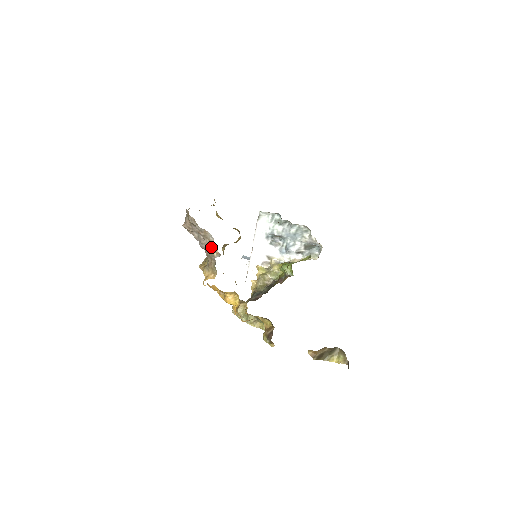
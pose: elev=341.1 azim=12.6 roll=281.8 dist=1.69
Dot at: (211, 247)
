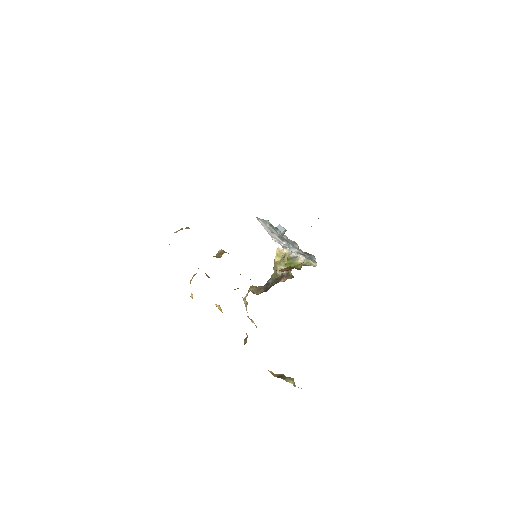
Dot at: occluded
